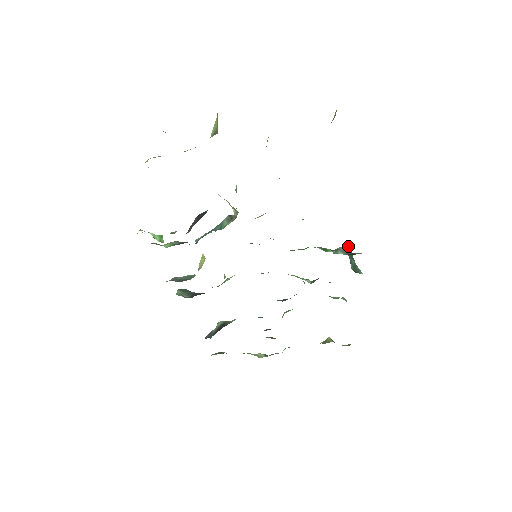
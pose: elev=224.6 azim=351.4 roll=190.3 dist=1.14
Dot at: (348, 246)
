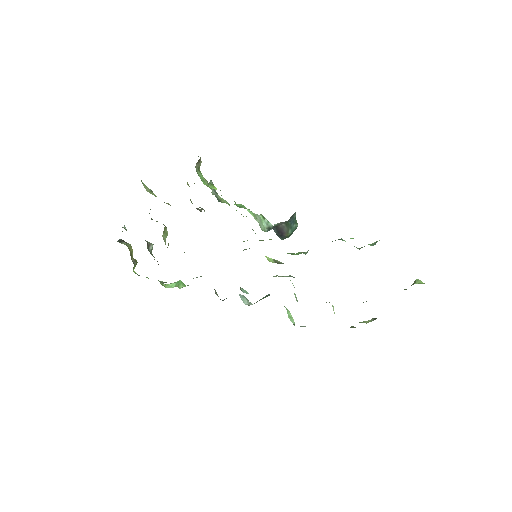
Dot at: (295, 212)
